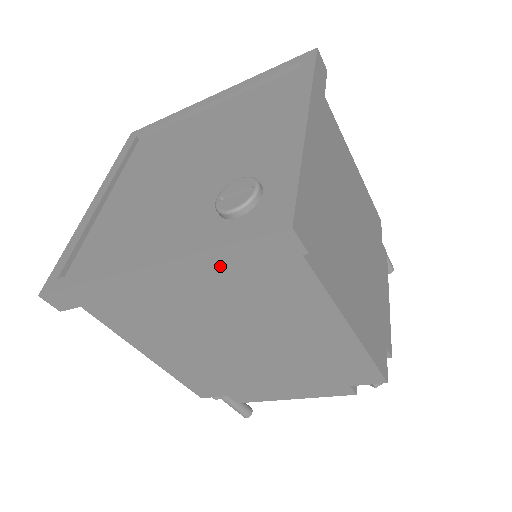
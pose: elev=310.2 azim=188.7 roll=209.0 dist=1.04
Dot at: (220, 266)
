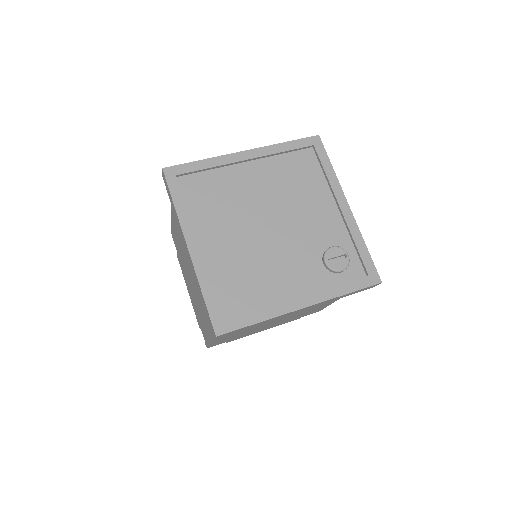
Dot at: occluded
